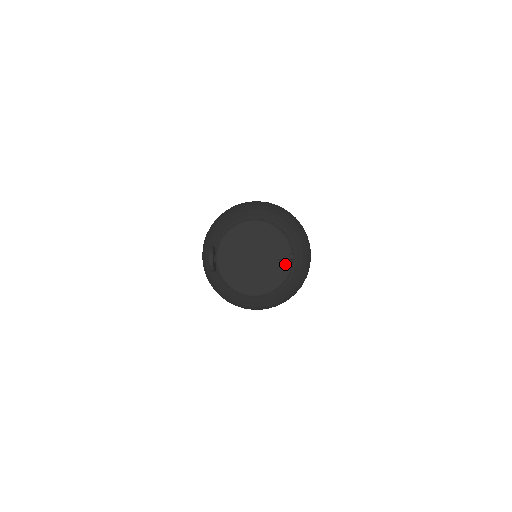
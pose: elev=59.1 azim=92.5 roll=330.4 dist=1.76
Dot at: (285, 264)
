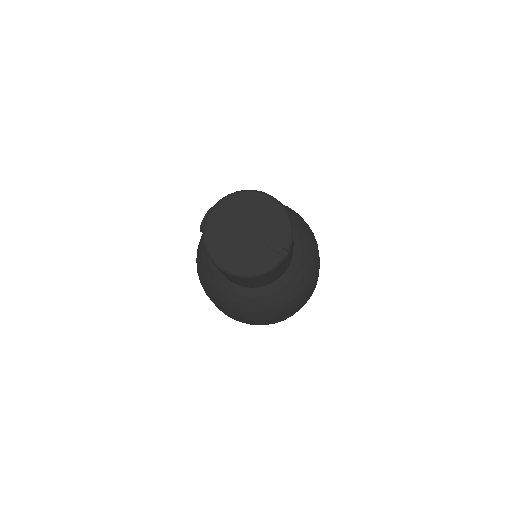
Dot at: (274, 256)
